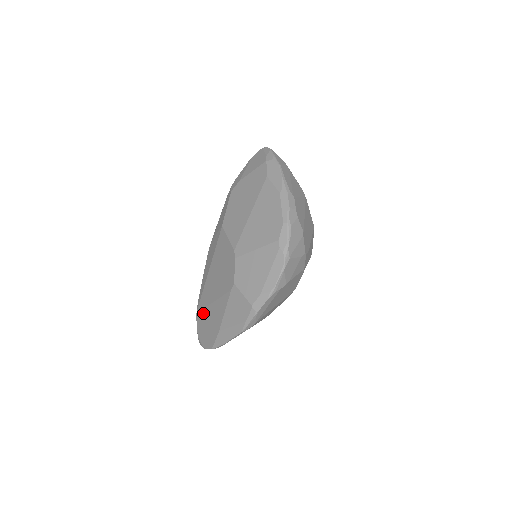
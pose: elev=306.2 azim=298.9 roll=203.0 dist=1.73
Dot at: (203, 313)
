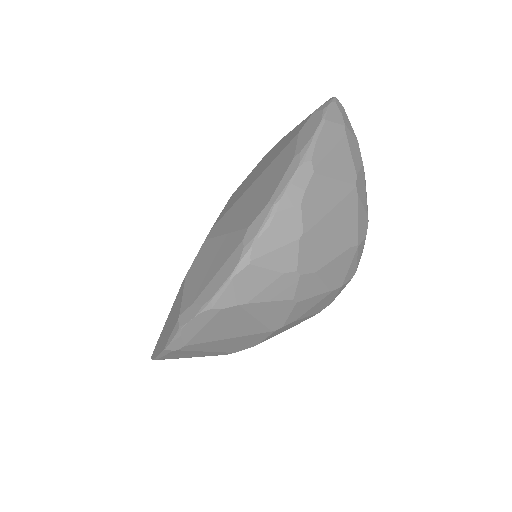
Dot at: occluded
